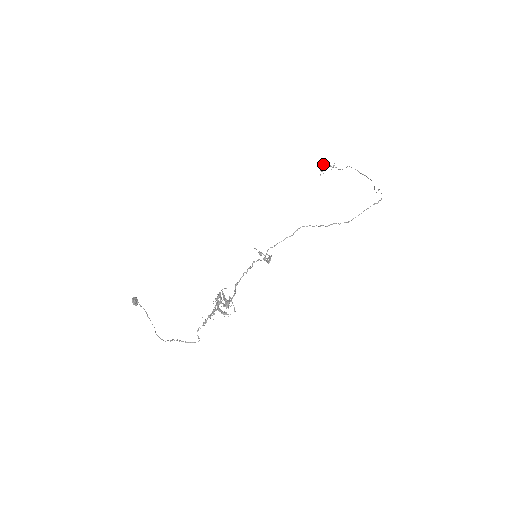
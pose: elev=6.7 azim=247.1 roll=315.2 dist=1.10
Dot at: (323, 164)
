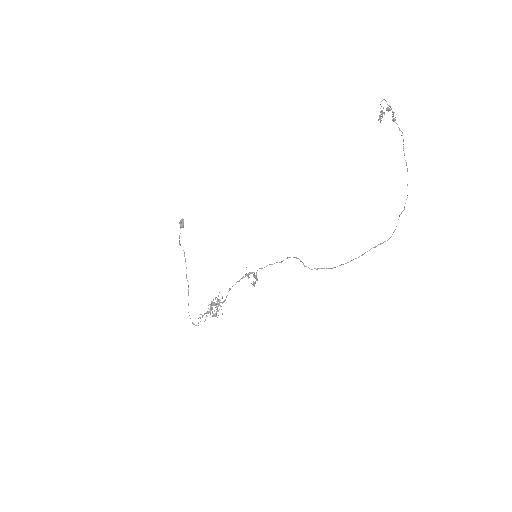
Dot at: (383, 112)
